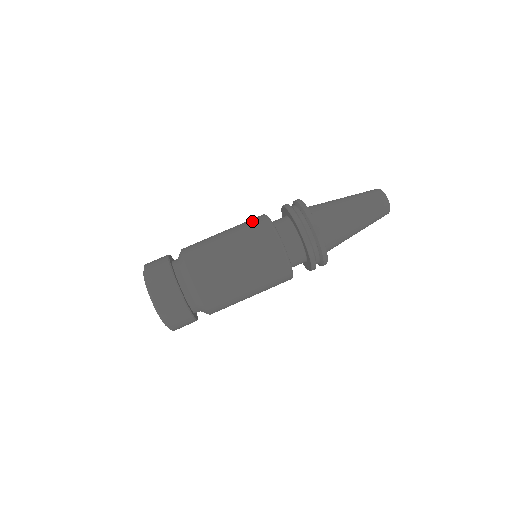
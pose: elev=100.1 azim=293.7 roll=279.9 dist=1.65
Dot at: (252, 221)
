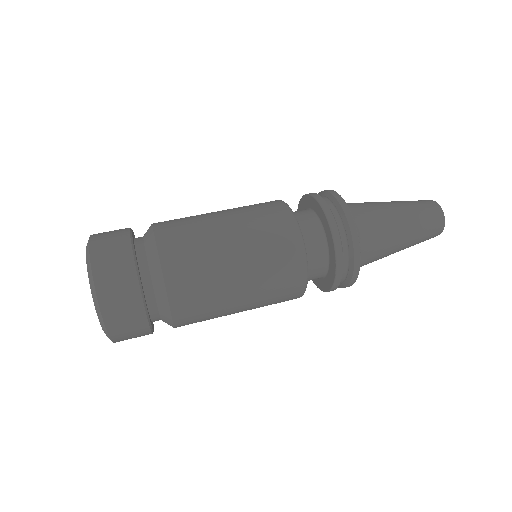
Dot at: occluded
